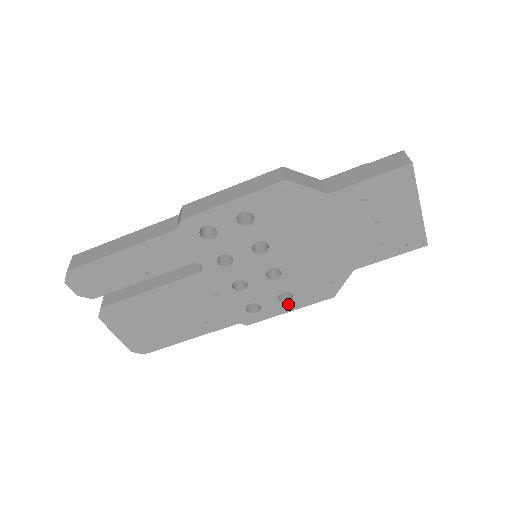
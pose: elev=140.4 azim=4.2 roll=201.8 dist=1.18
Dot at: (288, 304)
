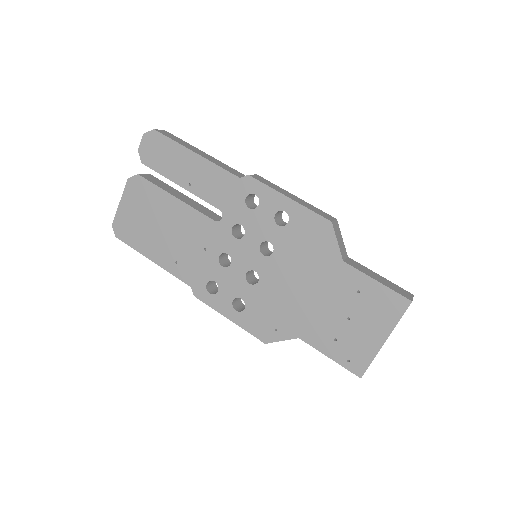
Dot at: (234, 312)
